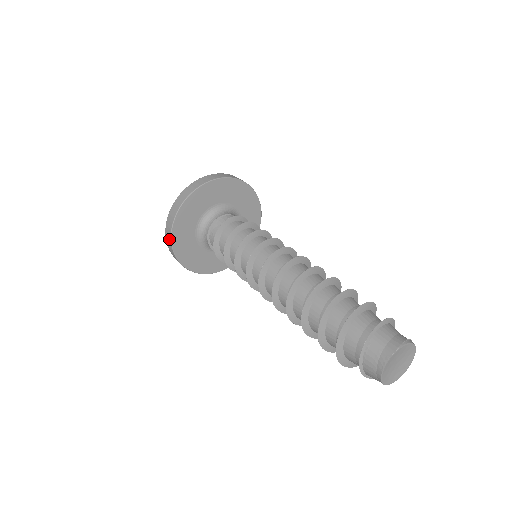
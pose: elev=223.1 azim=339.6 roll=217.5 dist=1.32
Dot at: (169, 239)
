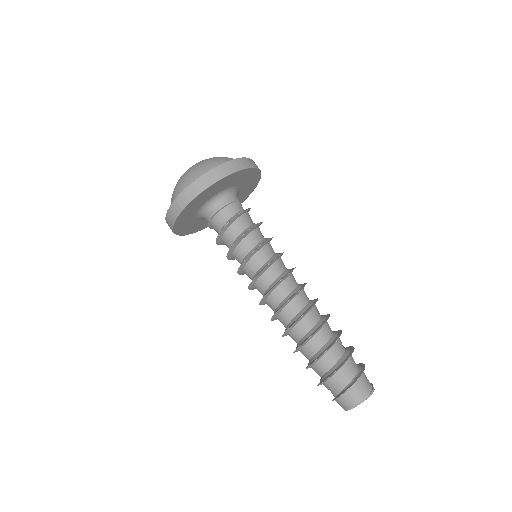
Dot at: (175, 214)
